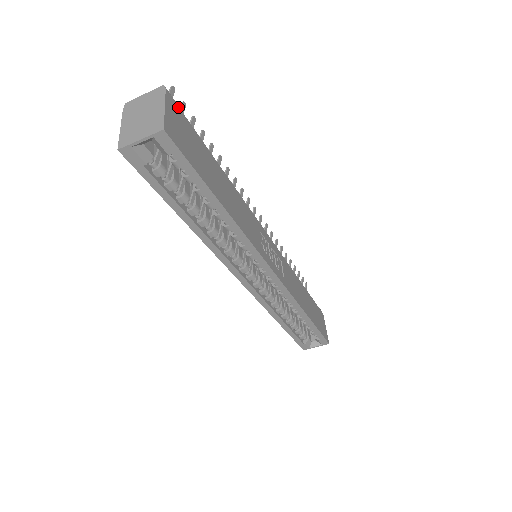
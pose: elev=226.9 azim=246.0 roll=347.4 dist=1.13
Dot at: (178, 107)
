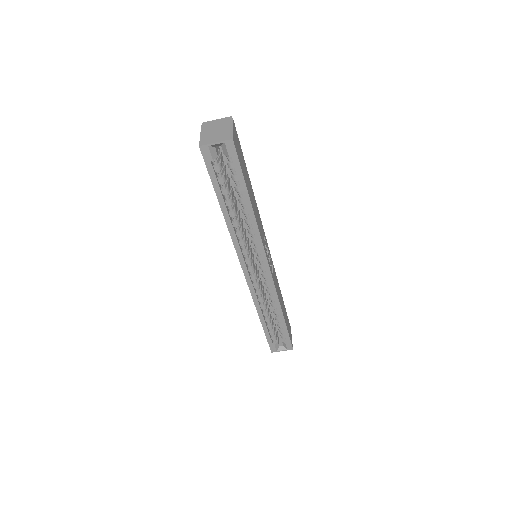
Dot at: occluded
